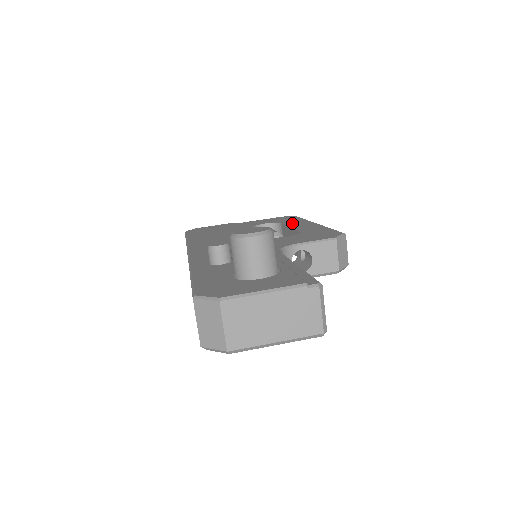
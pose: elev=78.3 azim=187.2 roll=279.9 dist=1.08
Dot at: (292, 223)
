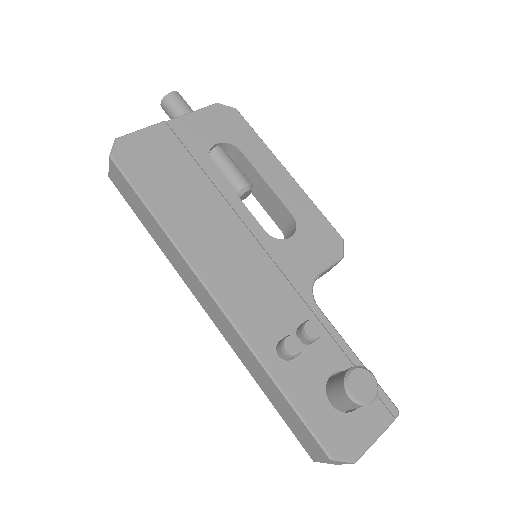
Dot at: (258, 160)
